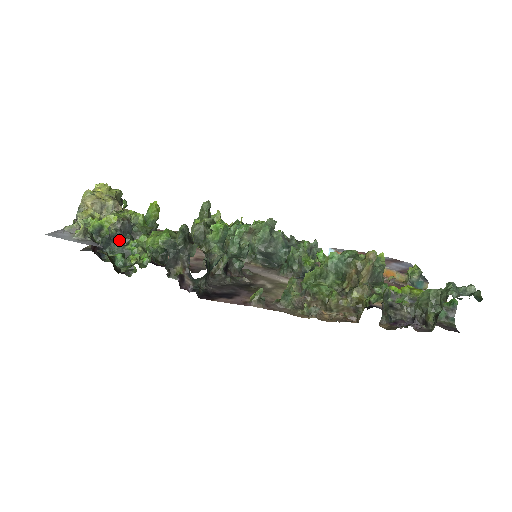
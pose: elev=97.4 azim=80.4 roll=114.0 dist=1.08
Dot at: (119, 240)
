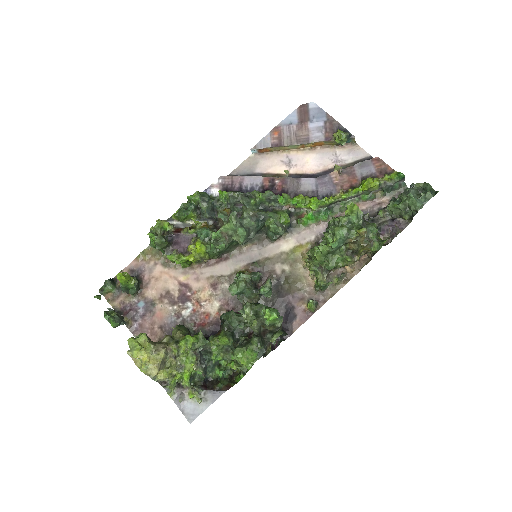
Dot at: (206, 366)
